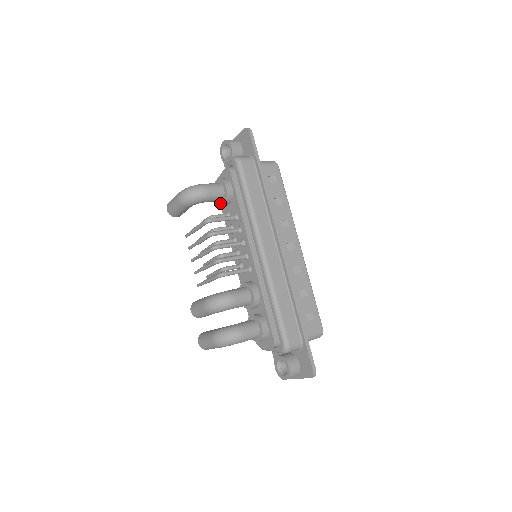
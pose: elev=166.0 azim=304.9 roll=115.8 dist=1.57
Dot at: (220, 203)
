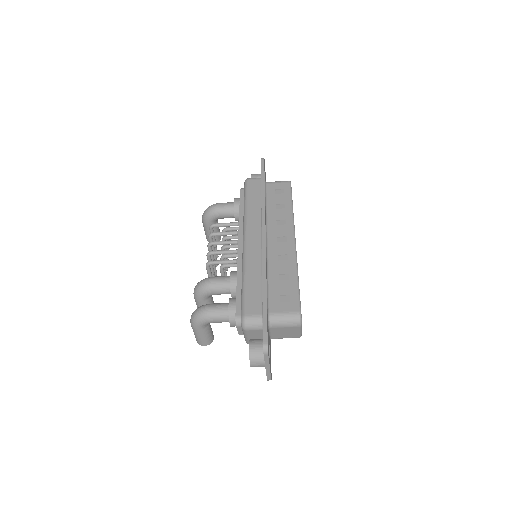
Dot at: (235, 219)
